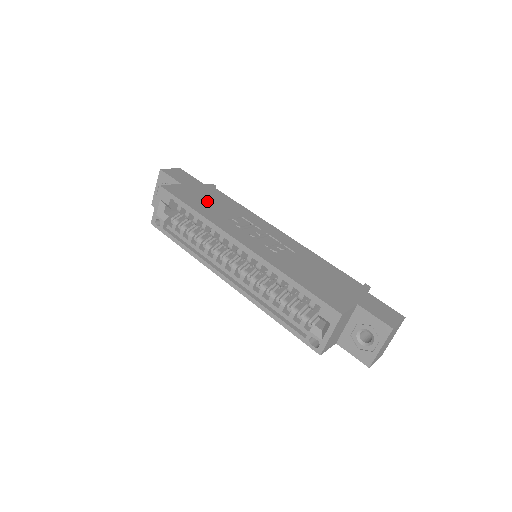
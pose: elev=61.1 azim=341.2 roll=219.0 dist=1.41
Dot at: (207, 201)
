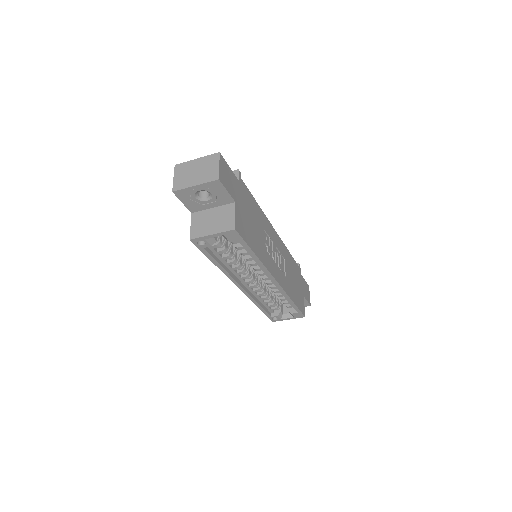
Dot at: (252, 225)
